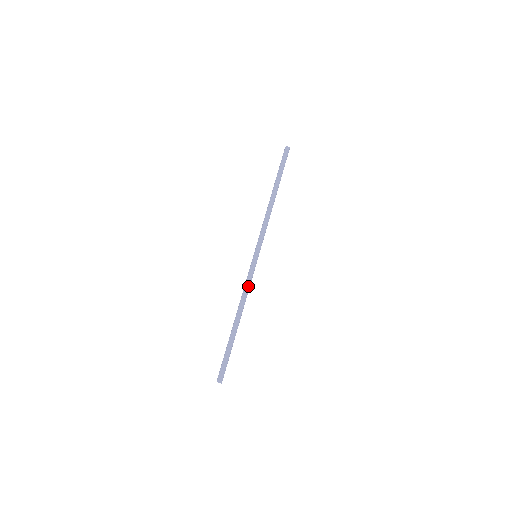
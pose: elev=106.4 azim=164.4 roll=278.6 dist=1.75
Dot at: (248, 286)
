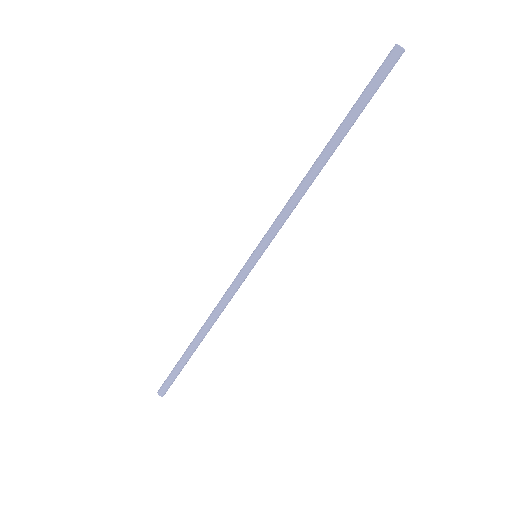
Dot at: (226, 297)
